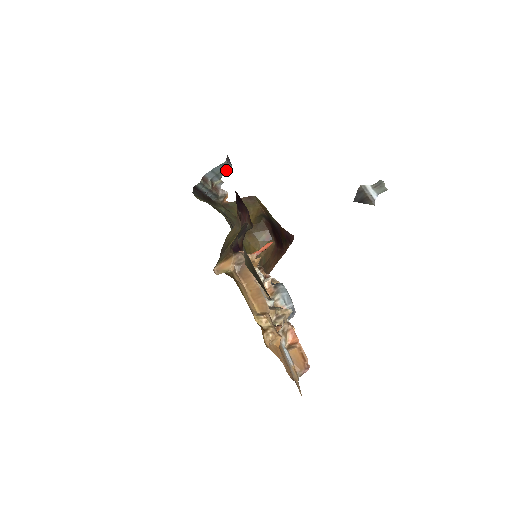
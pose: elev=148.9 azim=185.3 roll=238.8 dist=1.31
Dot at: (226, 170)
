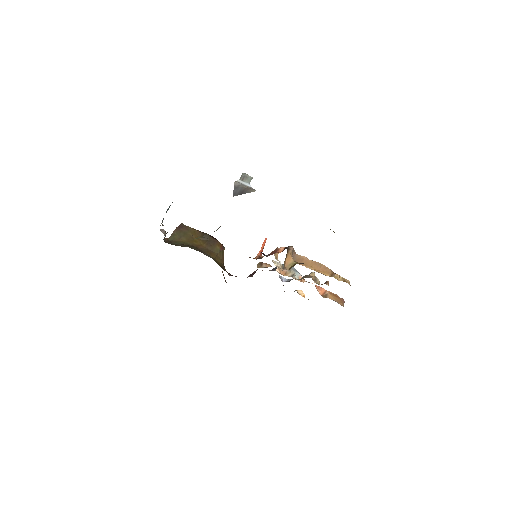
Dot at: (168, 209)
